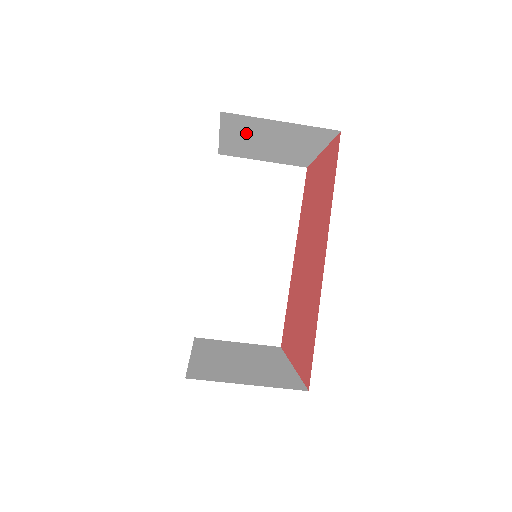
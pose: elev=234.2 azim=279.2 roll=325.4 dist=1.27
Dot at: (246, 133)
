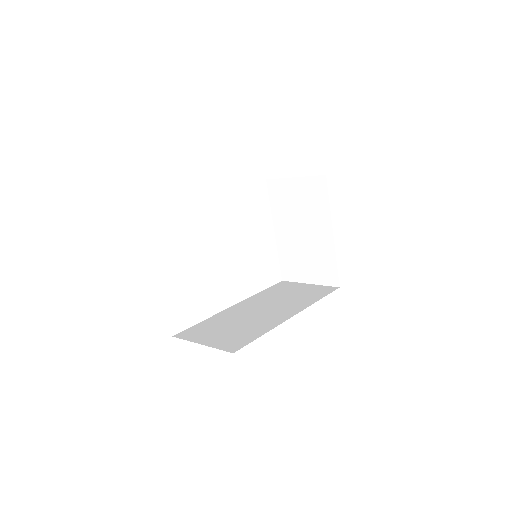
Dot at: occluded
